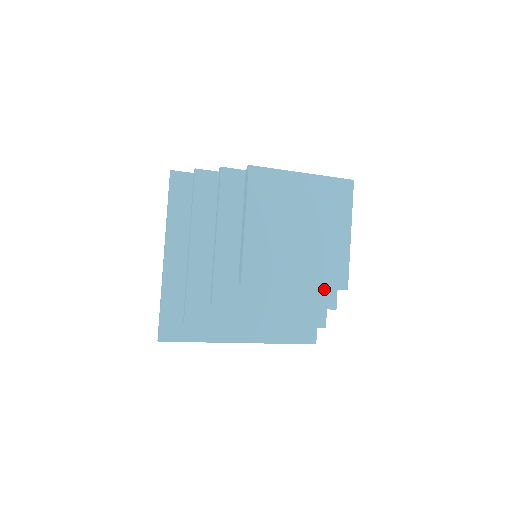
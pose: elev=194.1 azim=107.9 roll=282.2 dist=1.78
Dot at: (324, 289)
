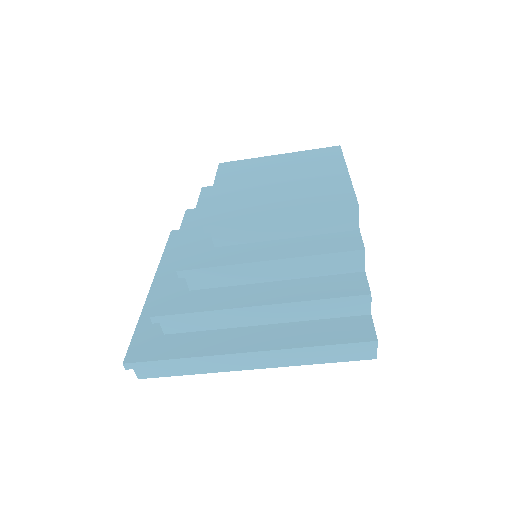
Dot at: (338, 236)
